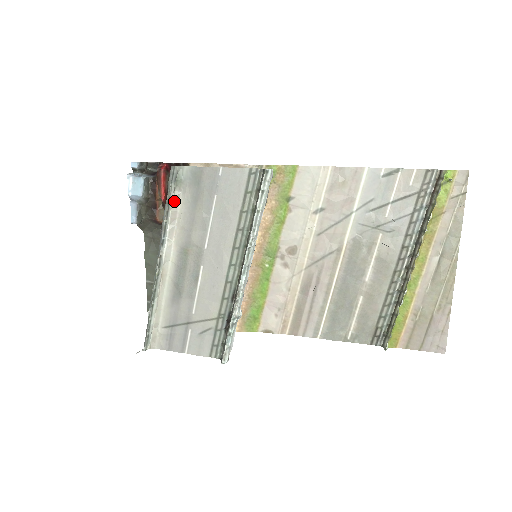
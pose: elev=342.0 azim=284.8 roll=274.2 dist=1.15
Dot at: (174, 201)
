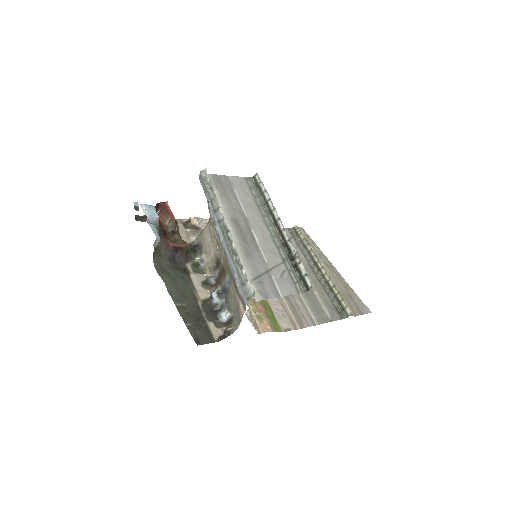
Dot at: occluded
